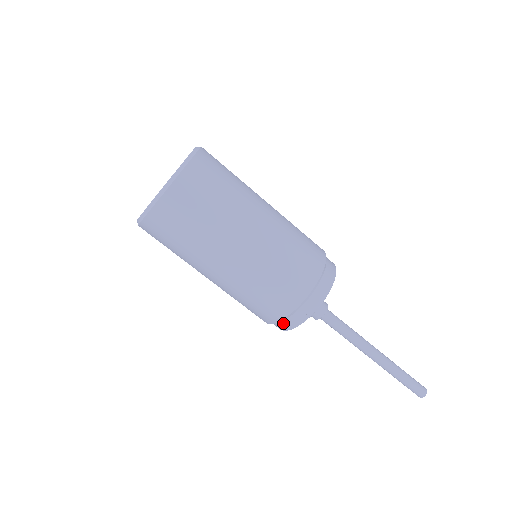
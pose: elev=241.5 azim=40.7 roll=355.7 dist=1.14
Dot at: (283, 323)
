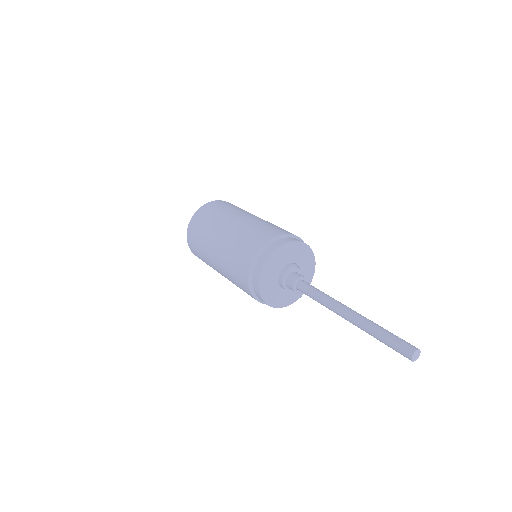
Dot at: (259, 262)
